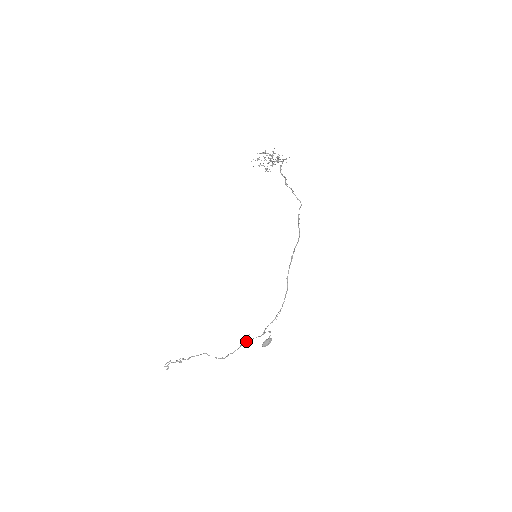
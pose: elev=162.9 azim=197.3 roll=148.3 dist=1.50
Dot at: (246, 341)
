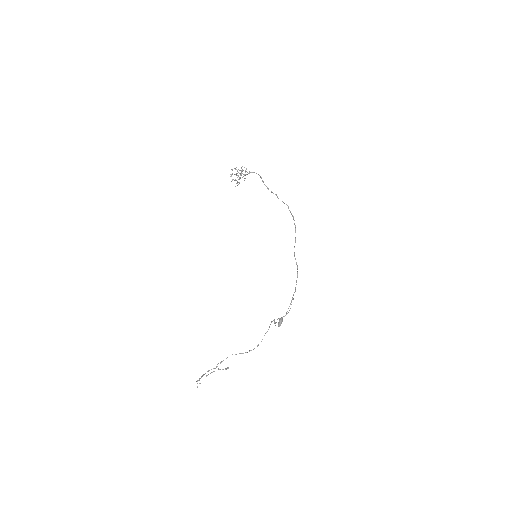
Dot at: (275, 325)
